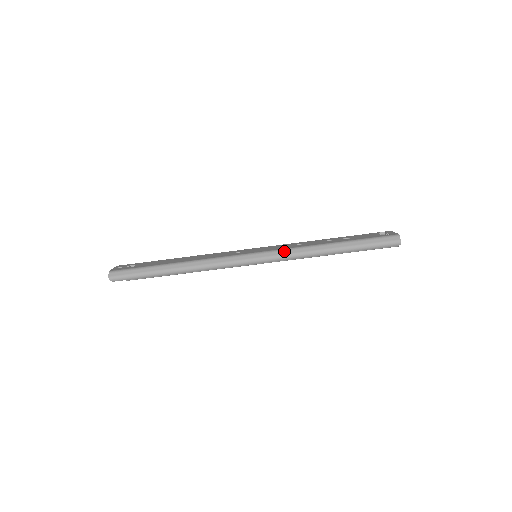
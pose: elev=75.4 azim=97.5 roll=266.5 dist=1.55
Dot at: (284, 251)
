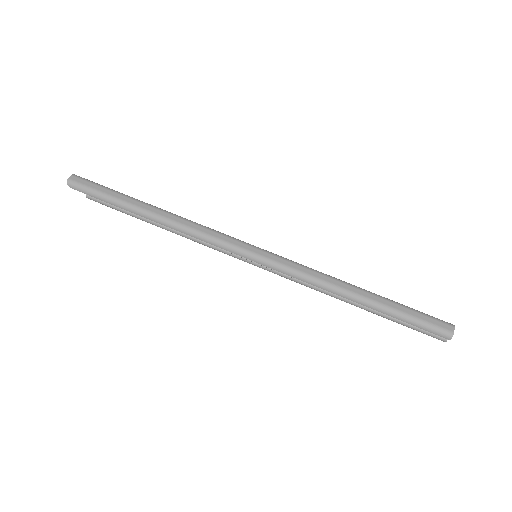
Dot at: (294, 264)
